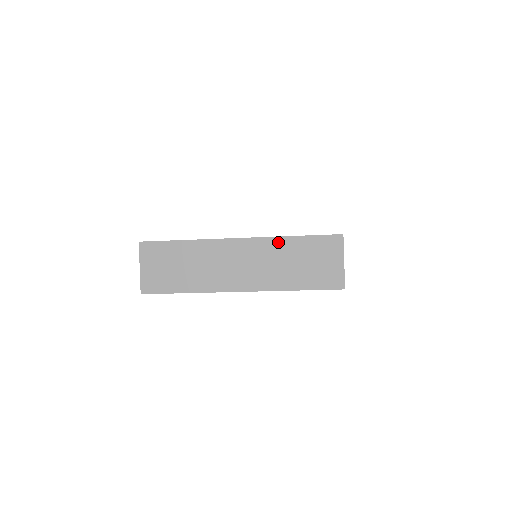
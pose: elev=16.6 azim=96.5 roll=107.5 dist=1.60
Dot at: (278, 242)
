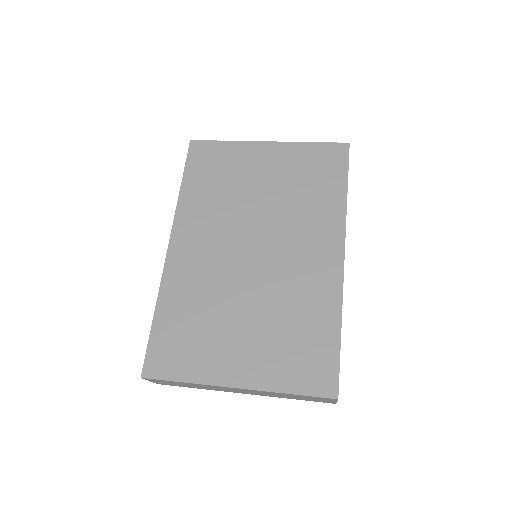
Dot at: (274, 393)
